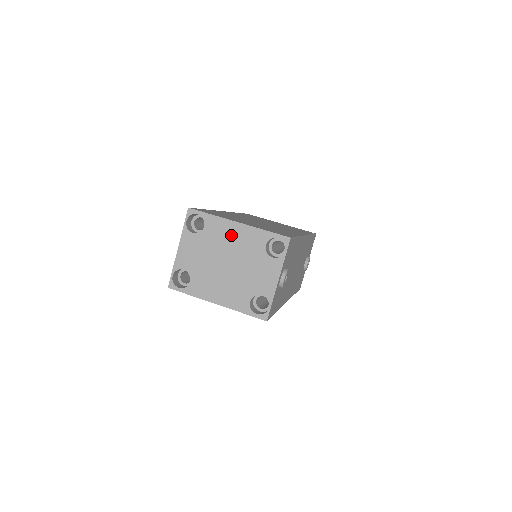
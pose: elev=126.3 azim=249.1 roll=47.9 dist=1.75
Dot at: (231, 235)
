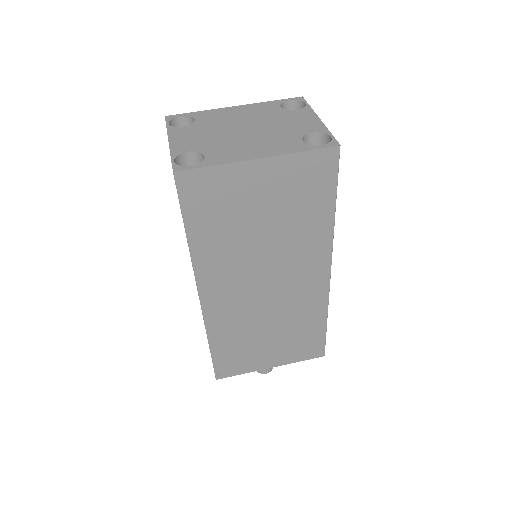
Dot at: (234, 114)
